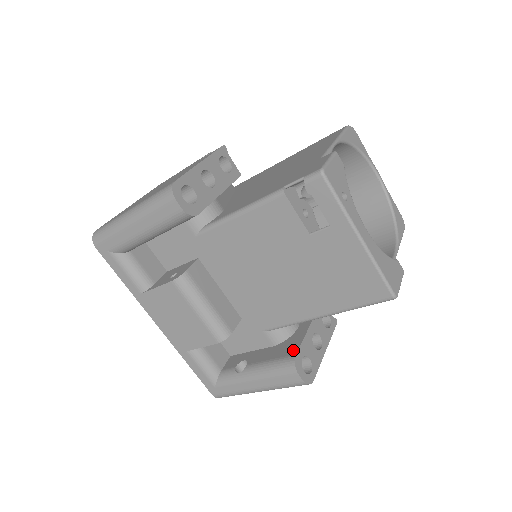
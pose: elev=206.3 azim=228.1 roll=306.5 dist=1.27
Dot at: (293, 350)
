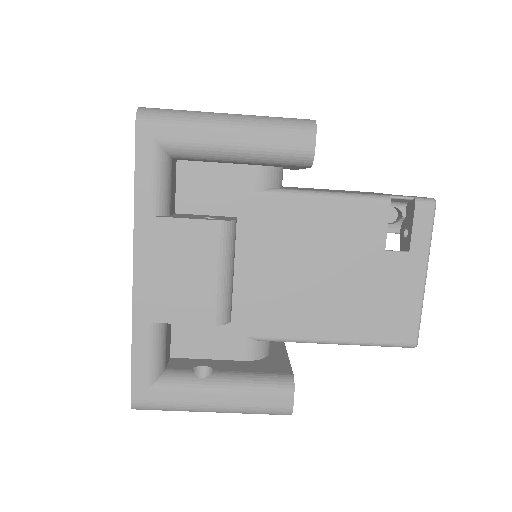
Dot at: (285, 369)
